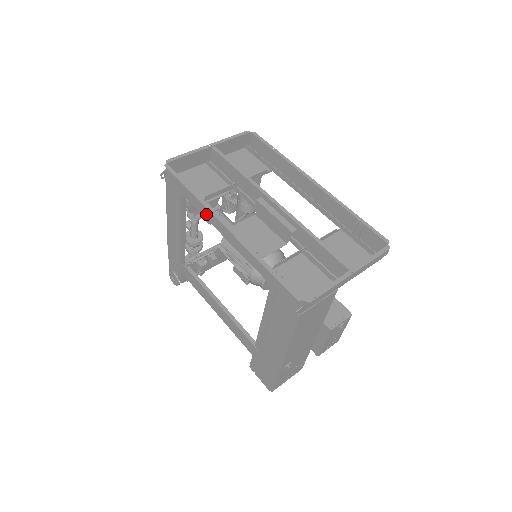
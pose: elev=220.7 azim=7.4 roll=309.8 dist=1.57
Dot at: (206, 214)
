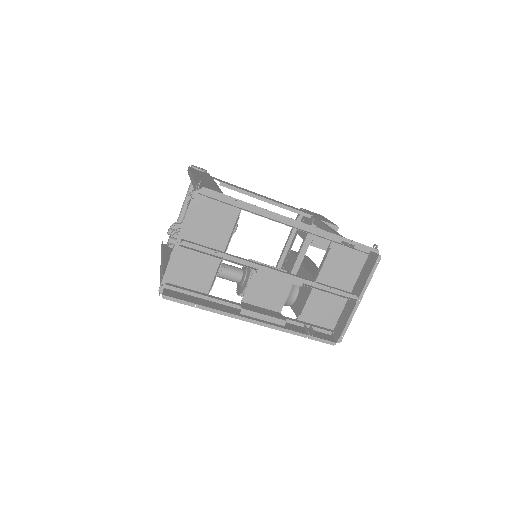
Dot at: (225, 308)
